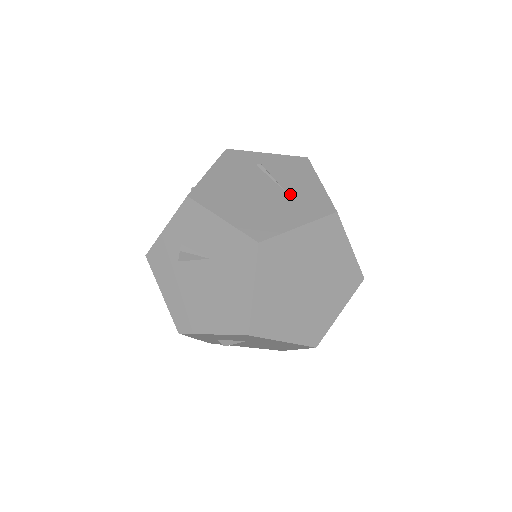
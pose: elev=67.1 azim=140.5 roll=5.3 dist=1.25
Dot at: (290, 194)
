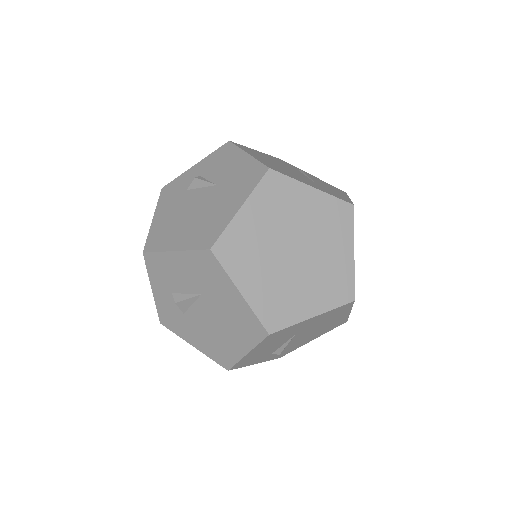
Dot at: (317, 183)
